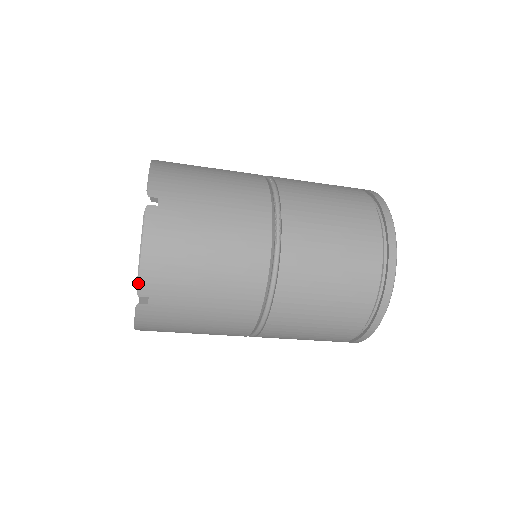
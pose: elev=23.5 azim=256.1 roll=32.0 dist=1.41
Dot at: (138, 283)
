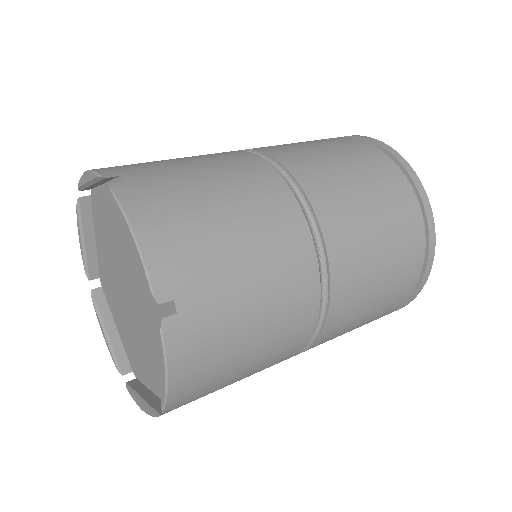
Dot at: (165, 407)
